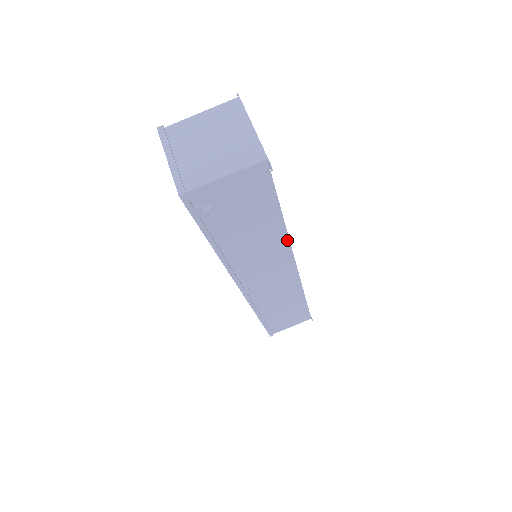
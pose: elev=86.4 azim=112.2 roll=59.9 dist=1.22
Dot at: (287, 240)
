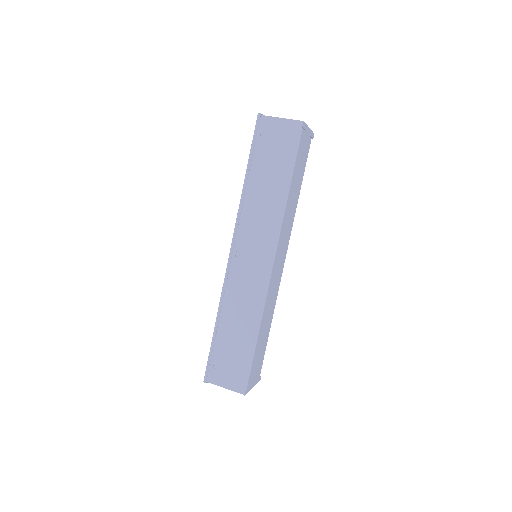
Dot at: (283, 213)
